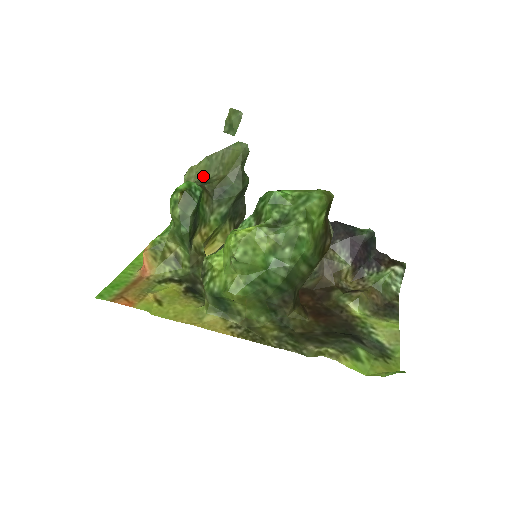
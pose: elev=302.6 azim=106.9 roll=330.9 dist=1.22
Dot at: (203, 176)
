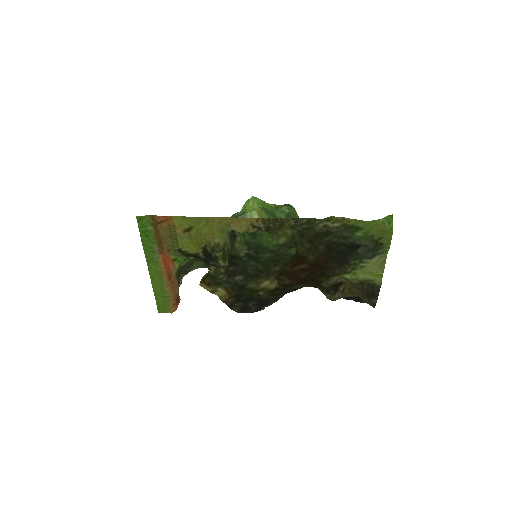
Dot at: (201, 267)
